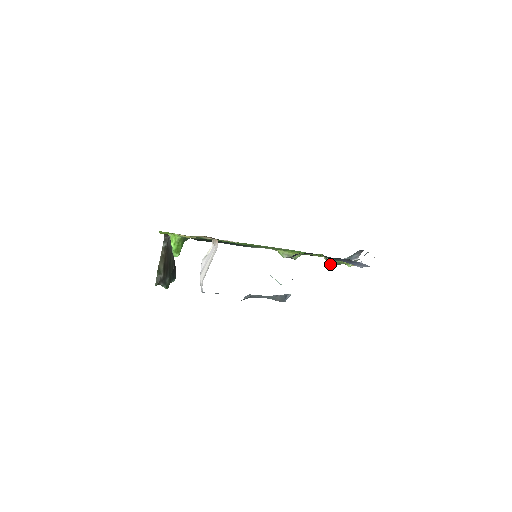
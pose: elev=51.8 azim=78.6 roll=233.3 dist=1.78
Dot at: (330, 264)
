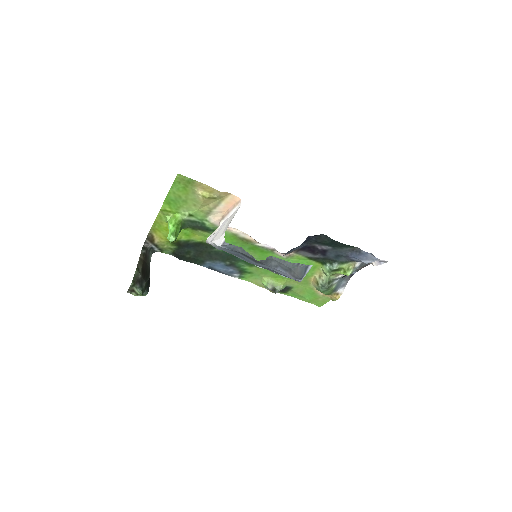
Dot at: (324, 282)
